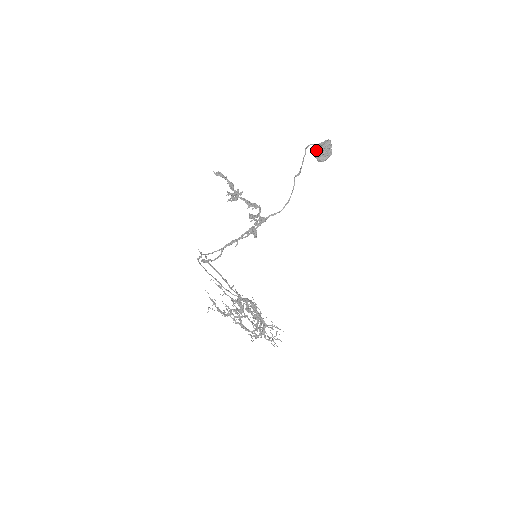
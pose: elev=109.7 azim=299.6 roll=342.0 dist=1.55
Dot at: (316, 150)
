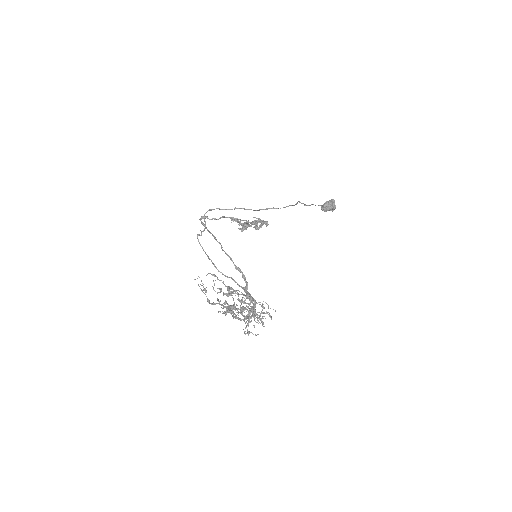
Dot at: occluded
